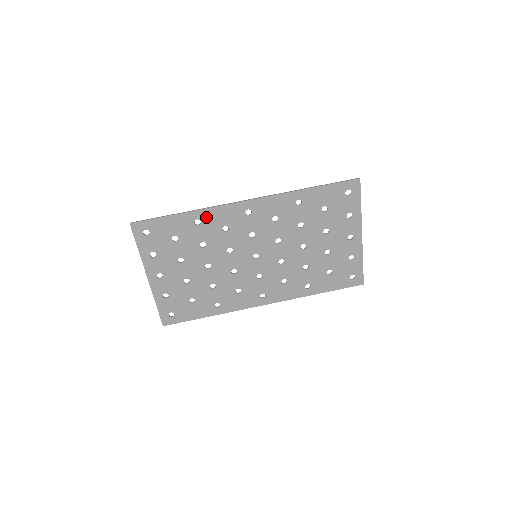
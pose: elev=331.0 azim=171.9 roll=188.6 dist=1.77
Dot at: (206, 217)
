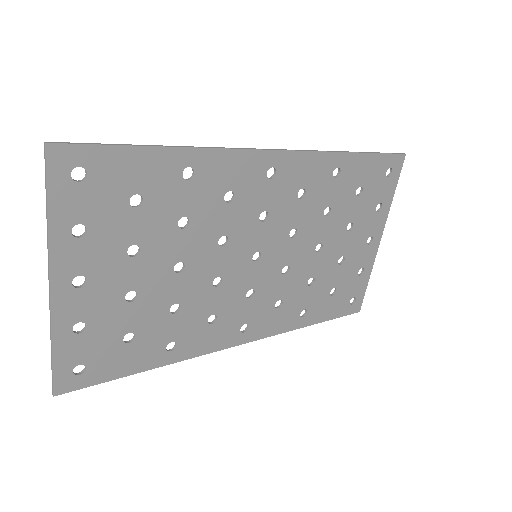
Dot at: (206, 166)
